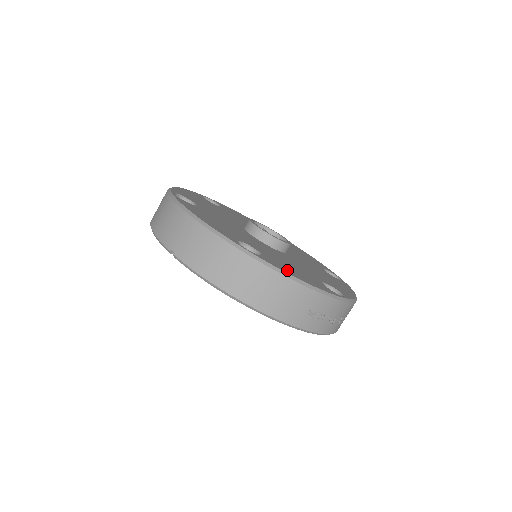
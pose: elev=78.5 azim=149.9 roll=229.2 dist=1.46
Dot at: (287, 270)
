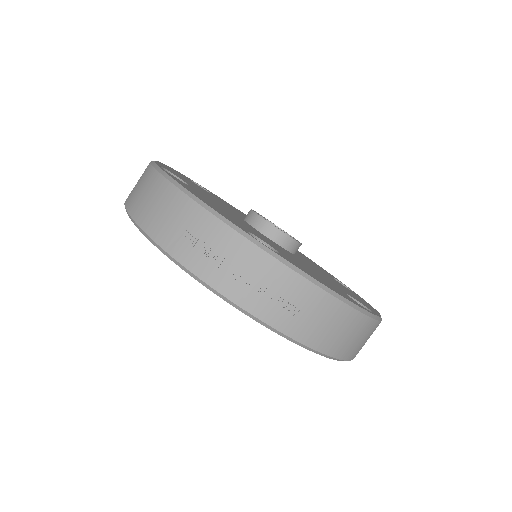
Dot at: (189, 189)
